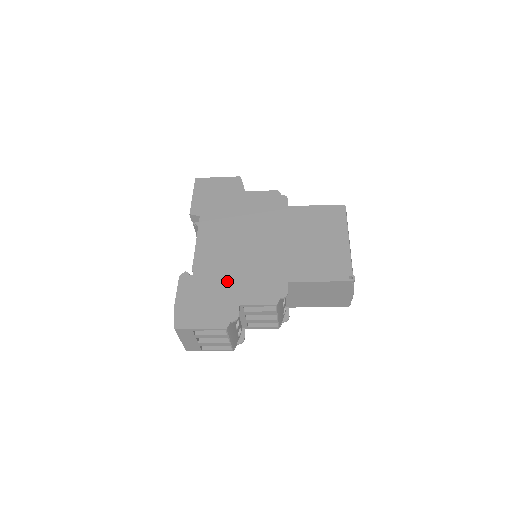
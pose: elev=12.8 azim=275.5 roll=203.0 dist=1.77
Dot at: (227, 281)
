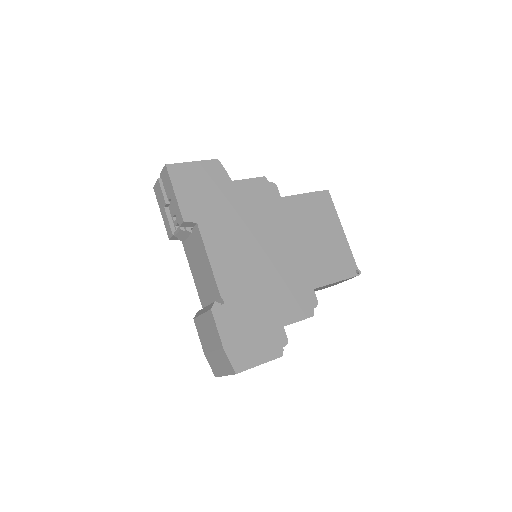
Dot at: (262, 303)
